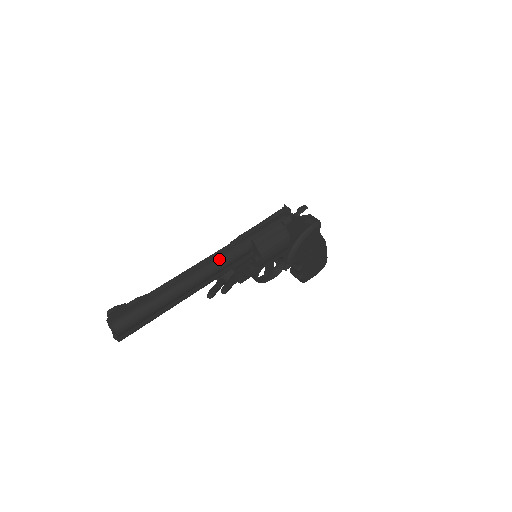
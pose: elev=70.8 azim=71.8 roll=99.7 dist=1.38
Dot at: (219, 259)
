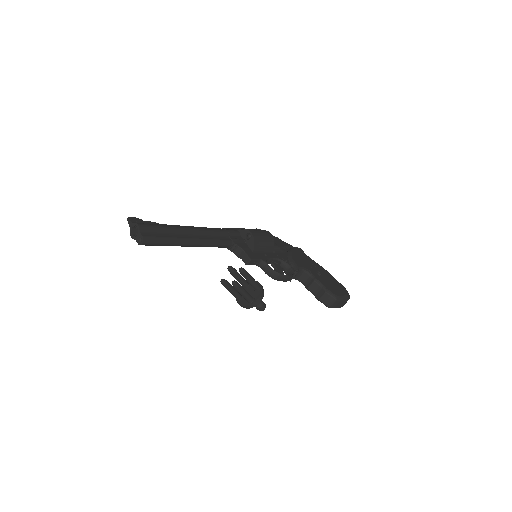
Dot at: occluded
